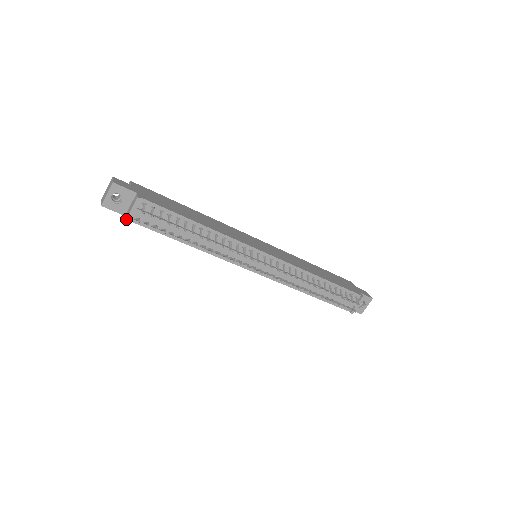
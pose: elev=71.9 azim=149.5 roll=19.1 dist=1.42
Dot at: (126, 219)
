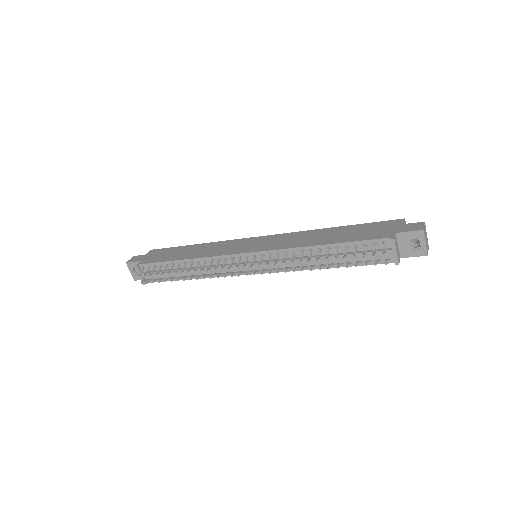
Dot at: (143, 283)
